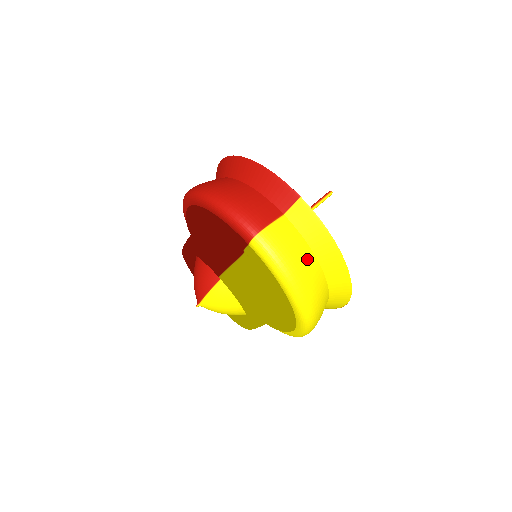
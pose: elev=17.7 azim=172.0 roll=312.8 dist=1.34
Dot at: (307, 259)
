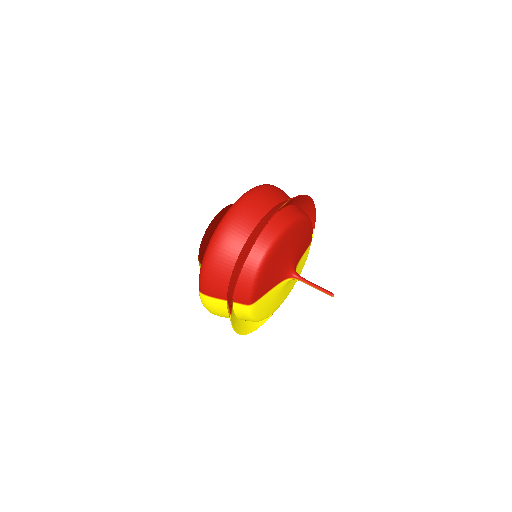
Dot at: (224, 315)
